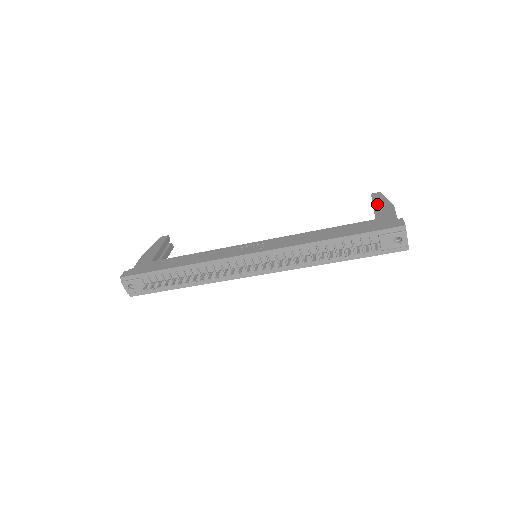
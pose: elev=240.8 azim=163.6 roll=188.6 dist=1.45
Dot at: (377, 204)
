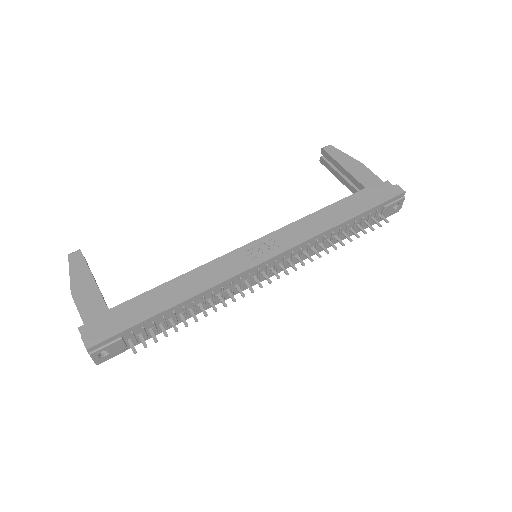
Dot at: (344, 163)
